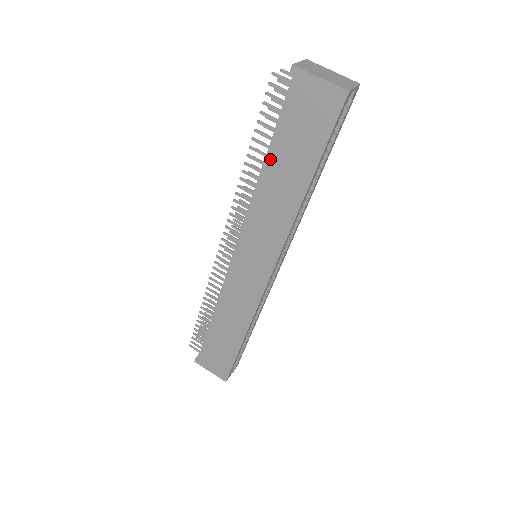
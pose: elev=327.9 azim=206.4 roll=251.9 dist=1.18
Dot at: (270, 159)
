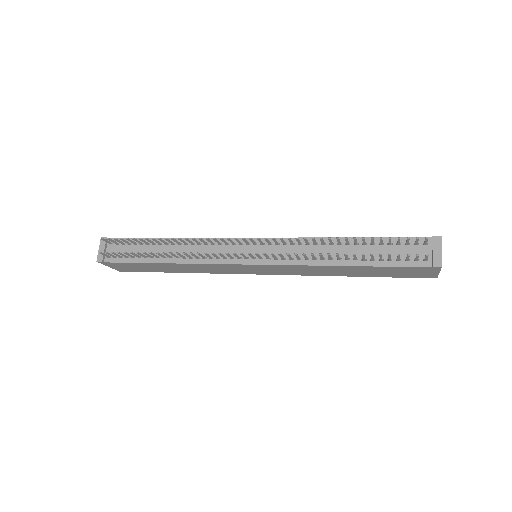
Dot at: (358, 267)
